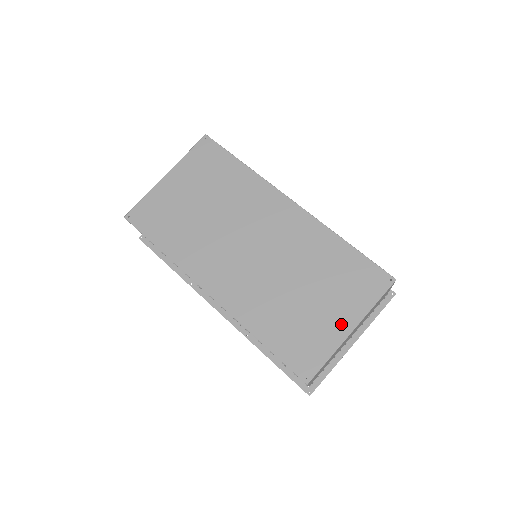
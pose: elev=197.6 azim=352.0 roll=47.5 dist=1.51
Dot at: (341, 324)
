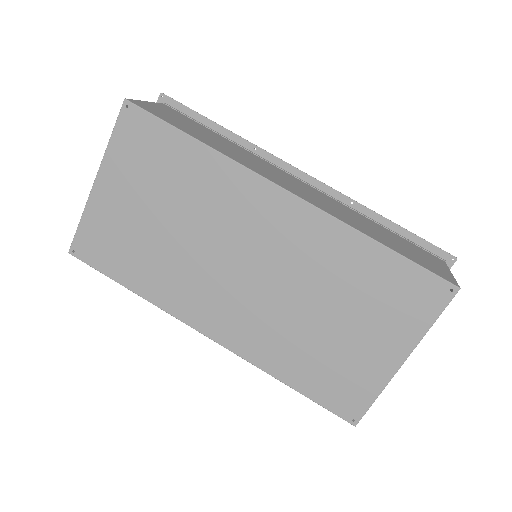
Dot at: (387, 356)
